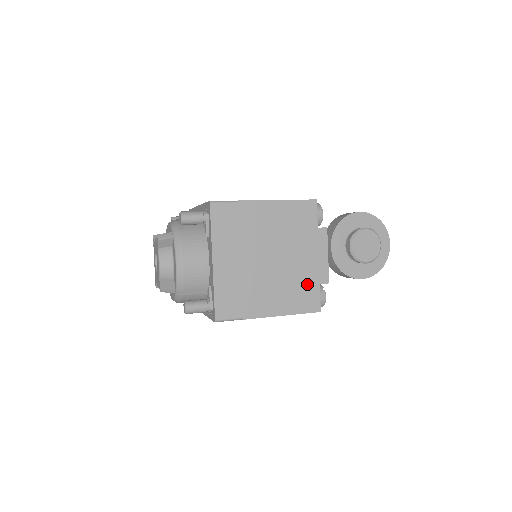
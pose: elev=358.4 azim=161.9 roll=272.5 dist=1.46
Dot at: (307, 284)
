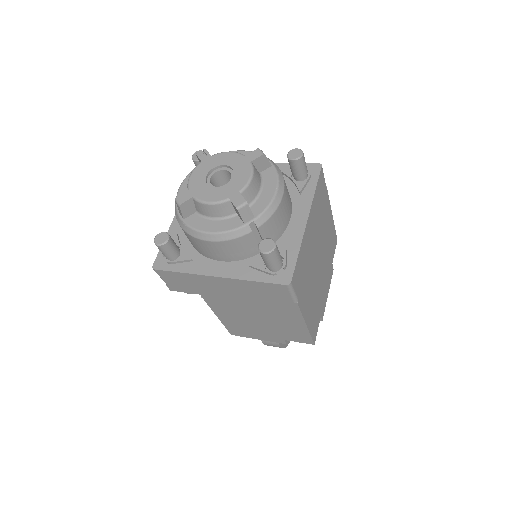
Dot at: (319, 308)
